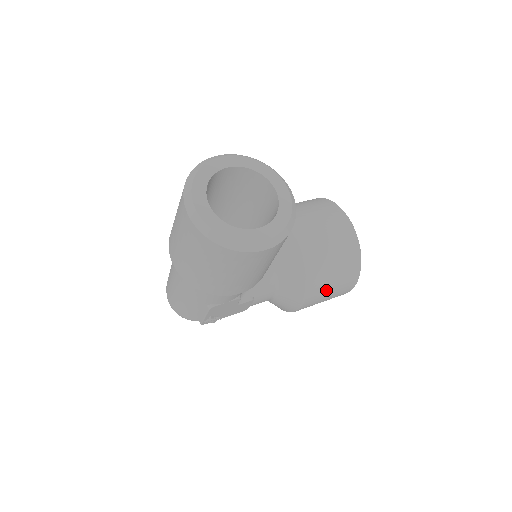
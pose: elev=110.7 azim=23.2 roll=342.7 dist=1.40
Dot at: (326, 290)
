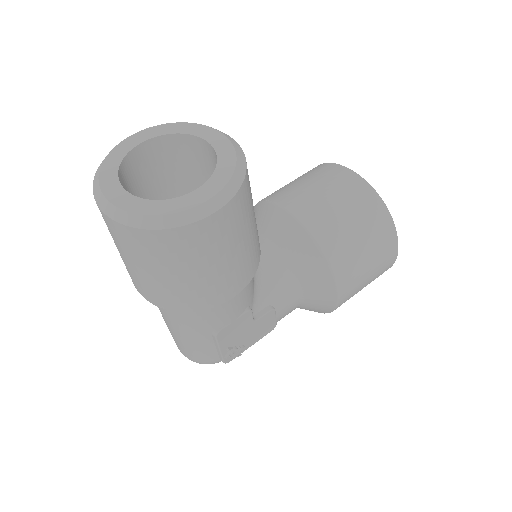
Dot at: (360, 264)
